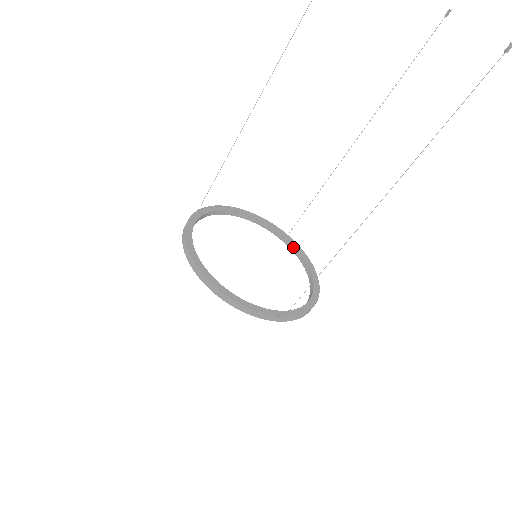
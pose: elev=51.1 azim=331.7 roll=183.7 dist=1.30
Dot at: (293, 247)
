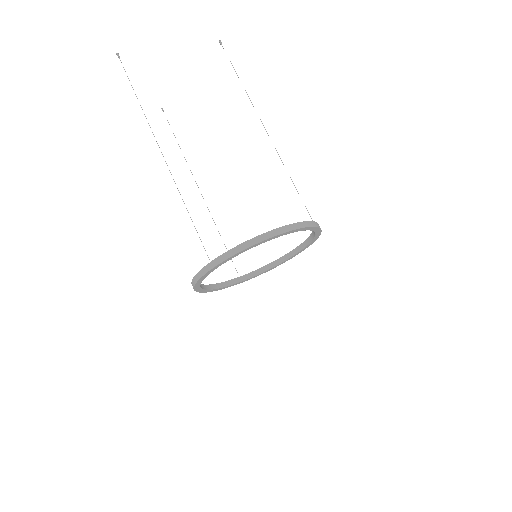
Dot at: (251, 274)
